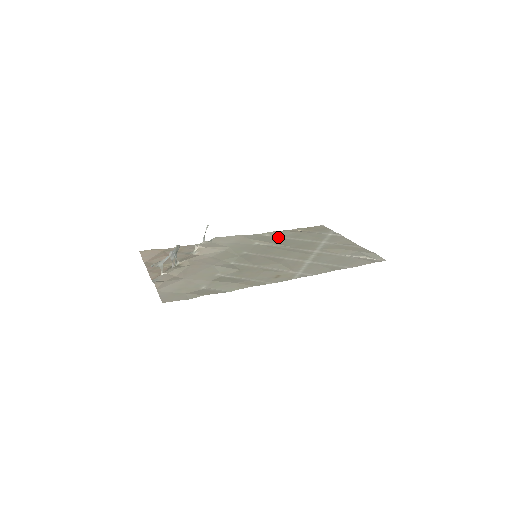
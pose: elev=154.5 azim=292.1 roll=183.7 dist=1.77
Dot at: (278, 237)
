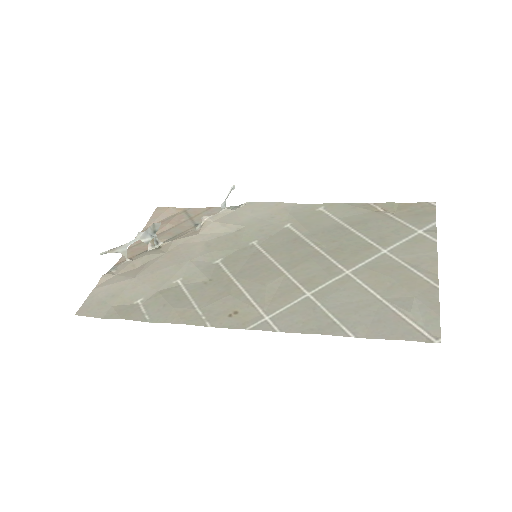
Dot at: (332, 218)
